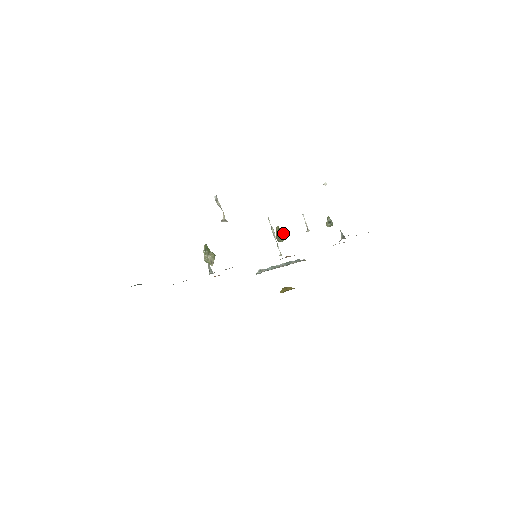
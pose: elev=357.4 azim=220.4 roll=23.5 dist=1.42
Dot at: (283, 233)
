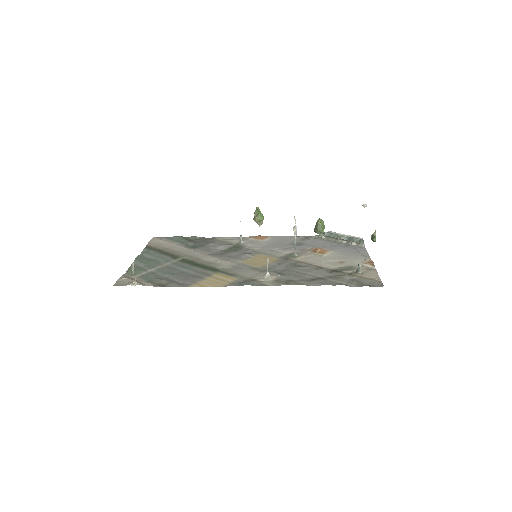
Dot at: (319, 228)
